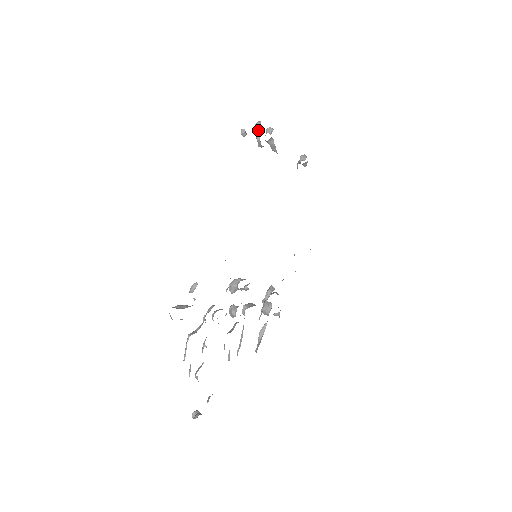
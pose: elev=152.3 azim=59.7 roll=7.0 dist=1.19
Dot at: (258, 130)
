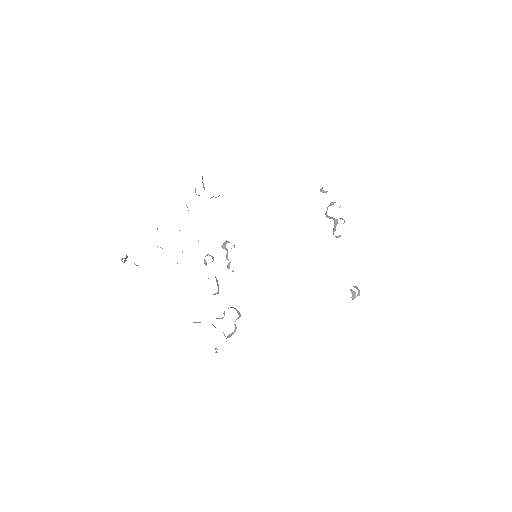
Dot at: (333, 203)
